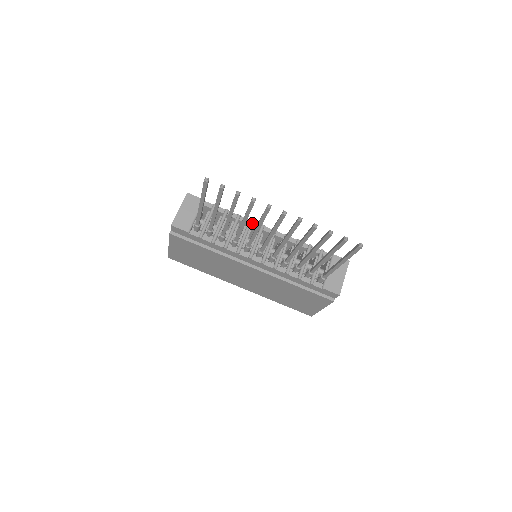
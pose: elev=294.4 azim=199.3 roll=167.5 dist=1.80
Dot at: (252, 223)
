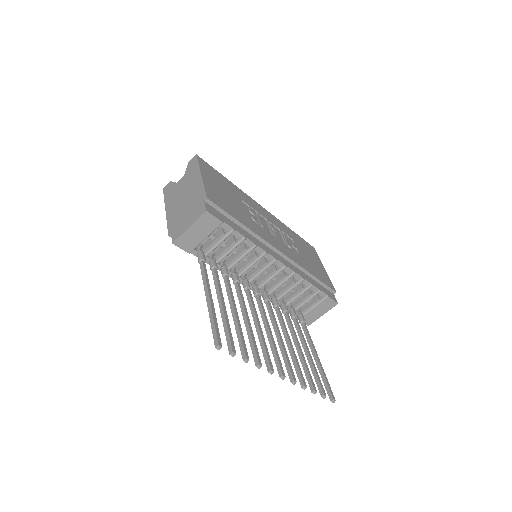
Dot at: (266, 255)
